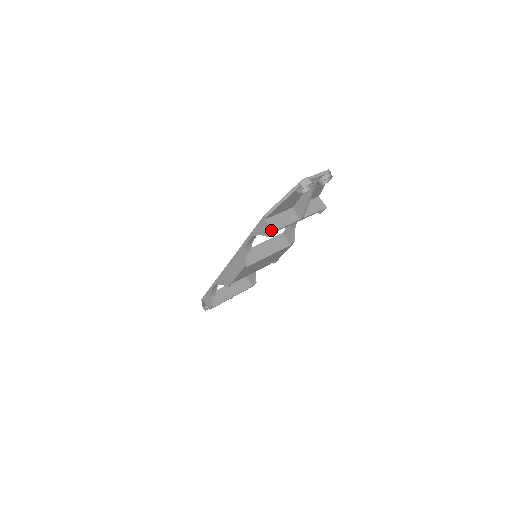
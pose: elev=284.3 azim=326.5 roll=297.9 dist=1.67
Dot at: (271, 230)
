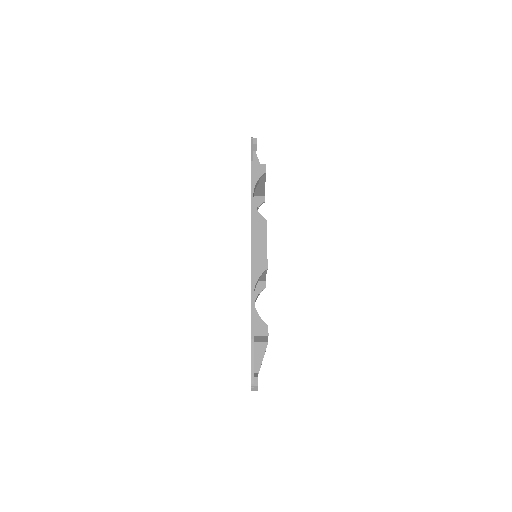
Dot at: (263, 165)
